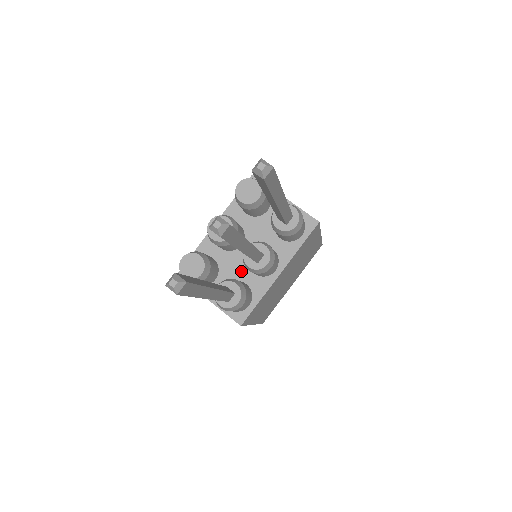
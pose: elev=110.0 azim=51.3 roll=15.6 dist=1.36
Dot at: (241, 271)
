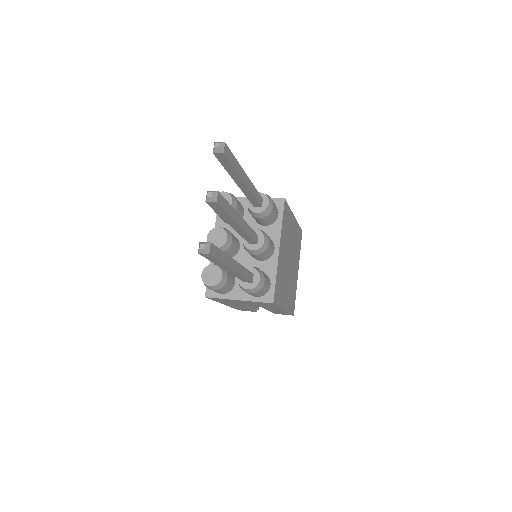
Dot at: (250, 265)
